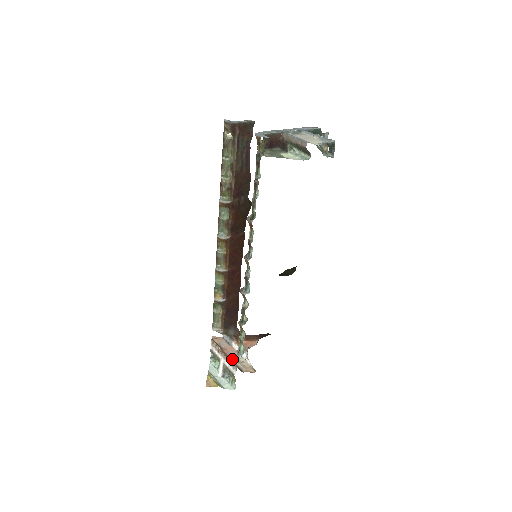
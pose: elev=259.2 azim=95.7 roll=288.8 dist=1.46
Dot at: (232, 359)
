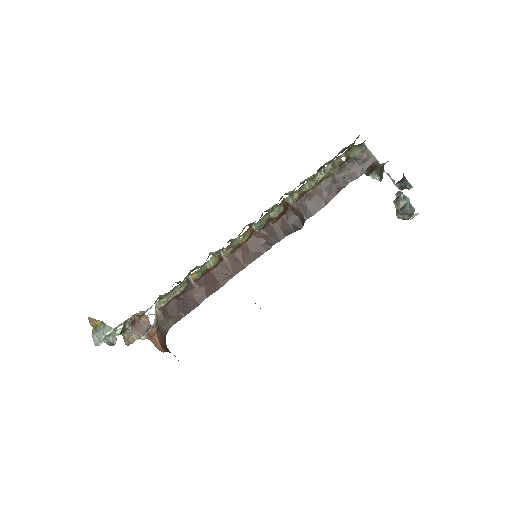
Dot at: (131, 326)
